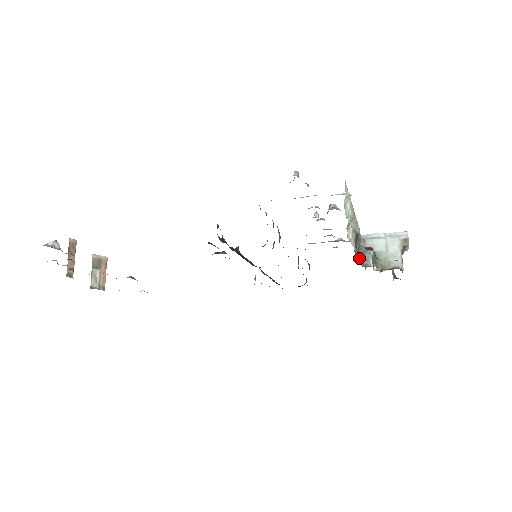
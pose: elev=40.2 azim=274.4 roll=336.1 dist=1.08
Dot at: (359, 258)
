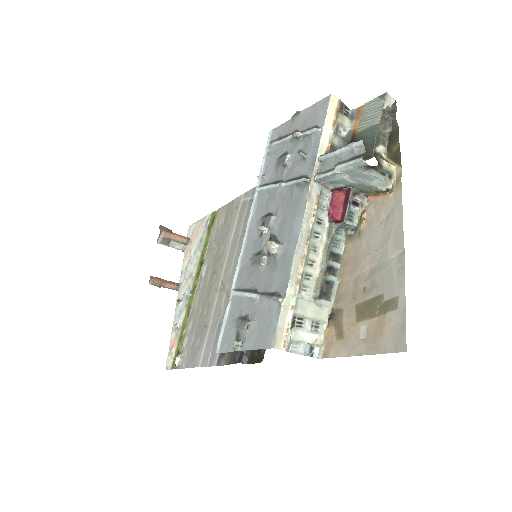
Dot at: (336, 238)
